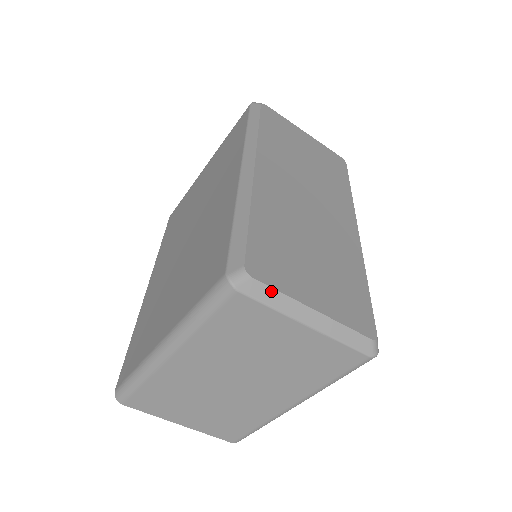
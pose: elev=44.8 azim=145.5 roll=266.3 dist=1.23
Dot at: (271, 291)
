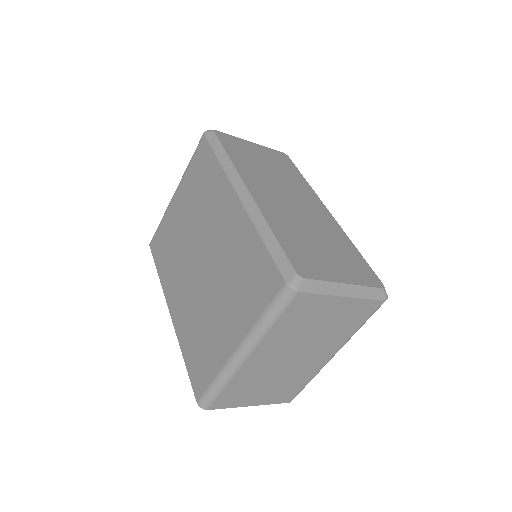
Dot at: (318, 283)
